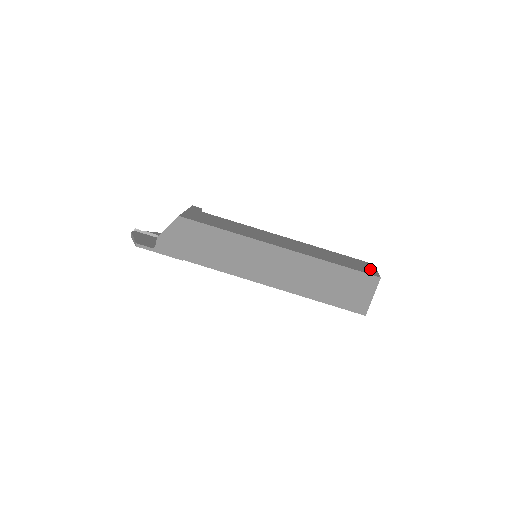
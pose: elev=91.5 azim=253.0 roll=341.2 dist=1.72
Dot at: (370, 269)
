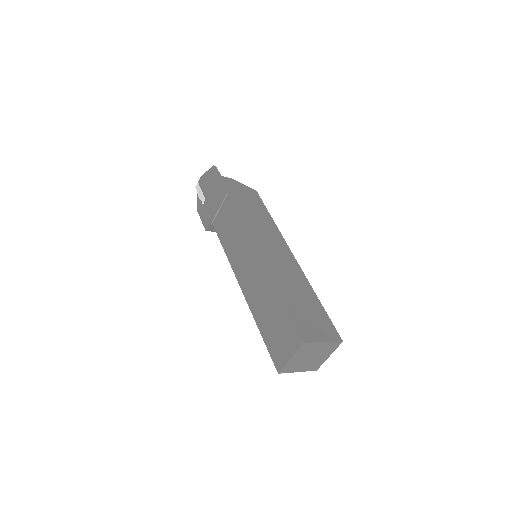
Dot at: occluded
